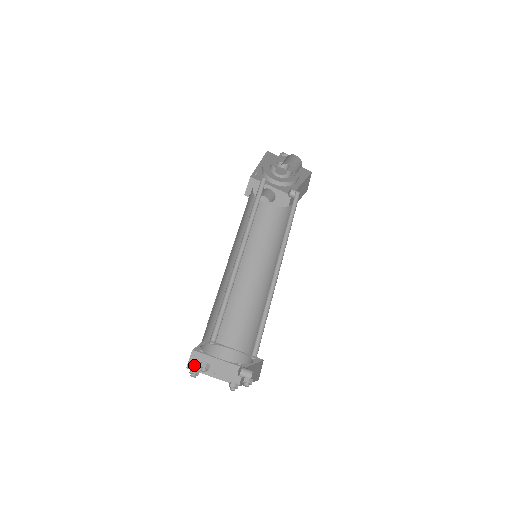
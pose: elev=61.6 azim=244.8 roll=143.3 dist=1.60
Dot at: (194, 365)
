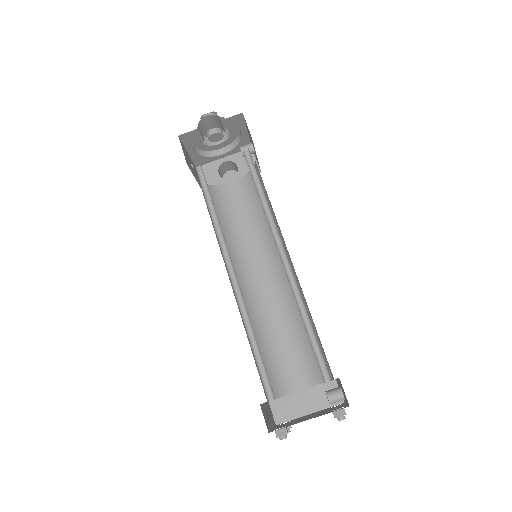
Dot at: (281, 416)
